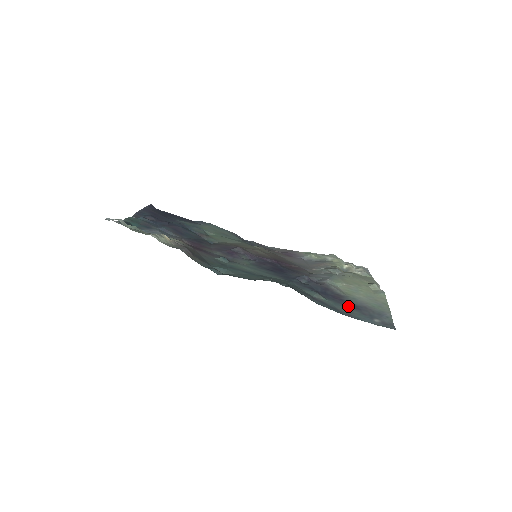
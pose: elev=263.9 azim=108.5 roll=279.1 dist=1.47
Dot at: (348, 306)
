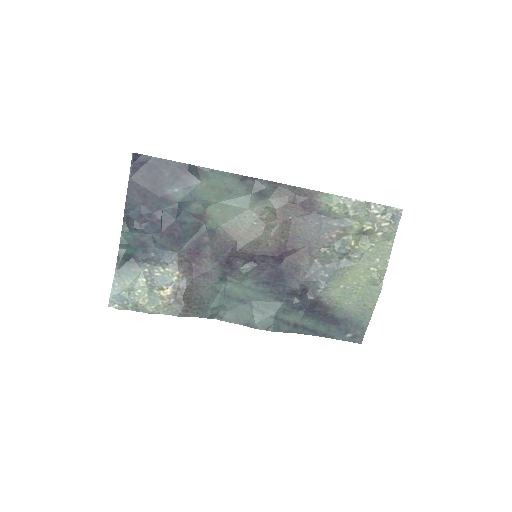
Dot at: (329, 323)
